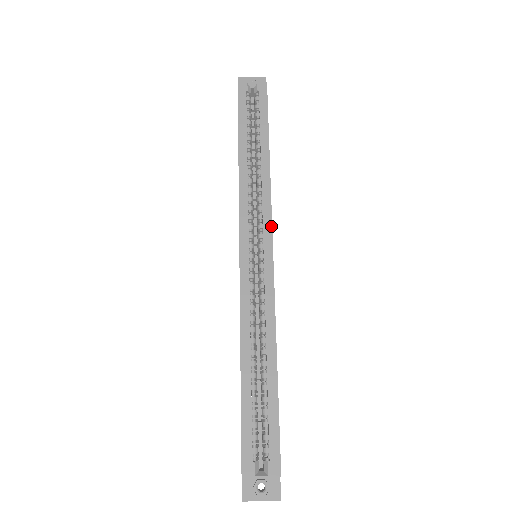
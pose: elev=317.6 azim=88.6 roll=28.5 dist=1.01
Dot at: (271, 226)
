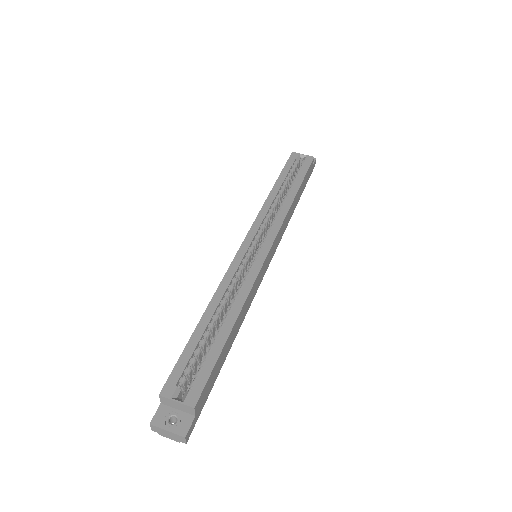
Dot at: (276, 234)
